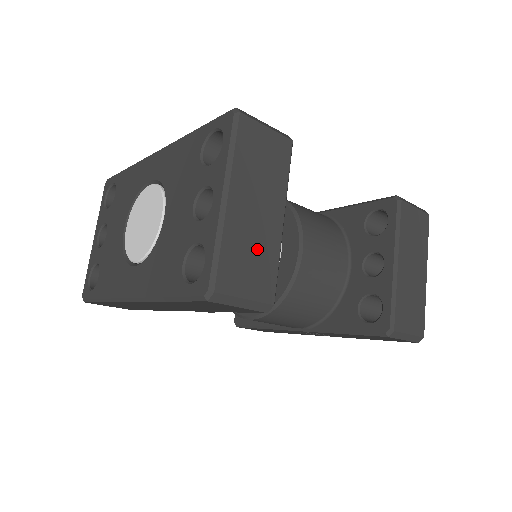
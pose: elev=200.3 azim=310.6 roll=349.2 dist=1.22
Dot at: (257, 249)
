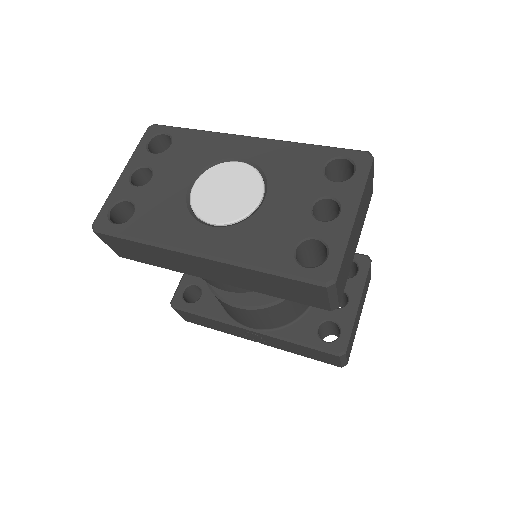
Dot at: (349, 261)
